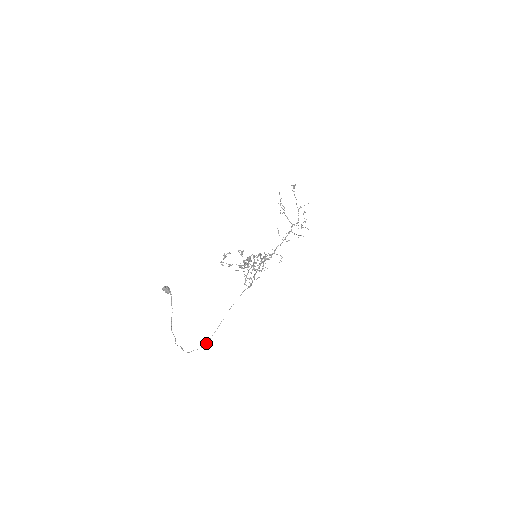
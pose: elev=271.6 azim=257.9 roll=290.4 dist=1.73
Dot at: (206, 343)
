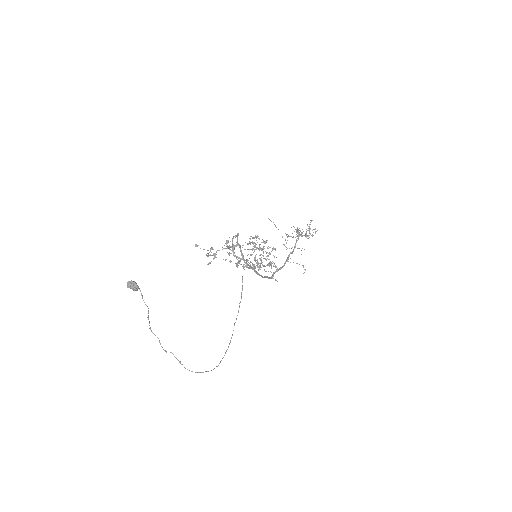
Dot at: (222, 358)
